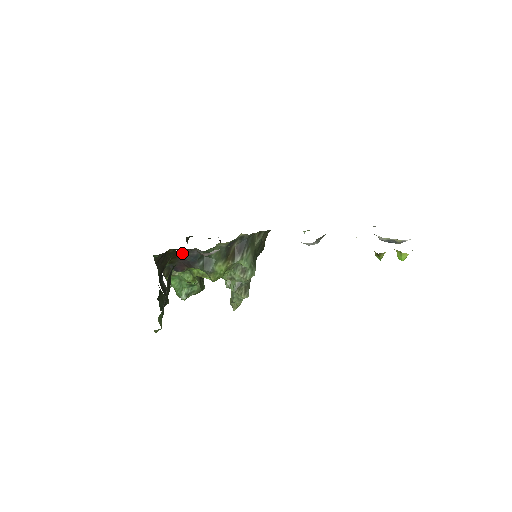
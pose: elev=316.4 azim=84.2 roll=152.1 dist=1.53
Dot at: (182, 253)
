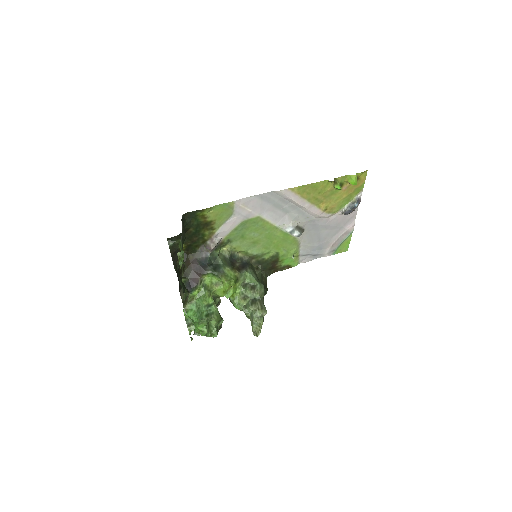
Dot at: (193, 259)
